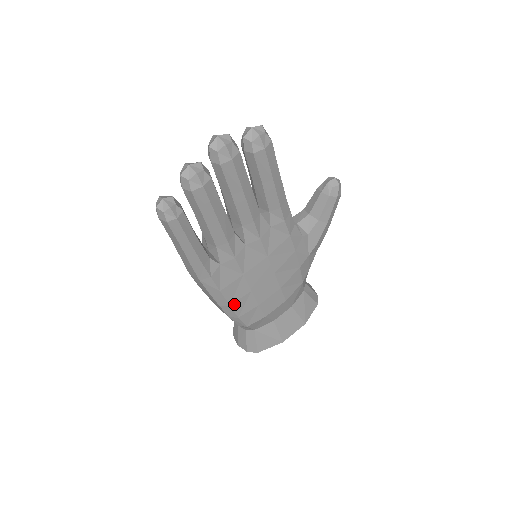
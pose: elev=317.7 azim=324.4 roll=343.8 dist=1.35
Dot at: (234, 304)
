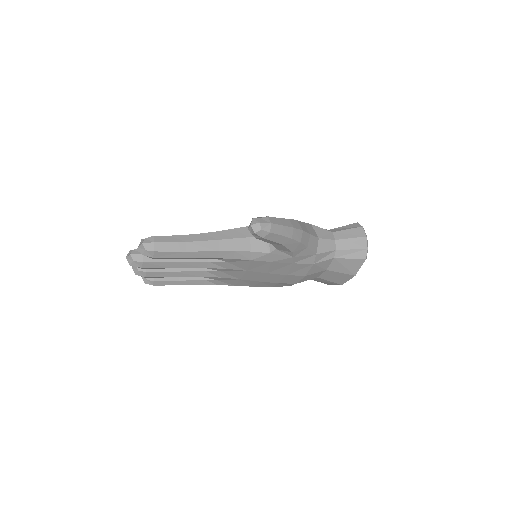
Dot at: (257, 286)
